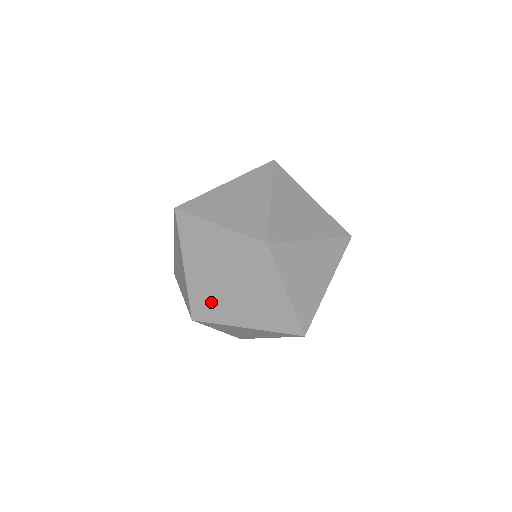
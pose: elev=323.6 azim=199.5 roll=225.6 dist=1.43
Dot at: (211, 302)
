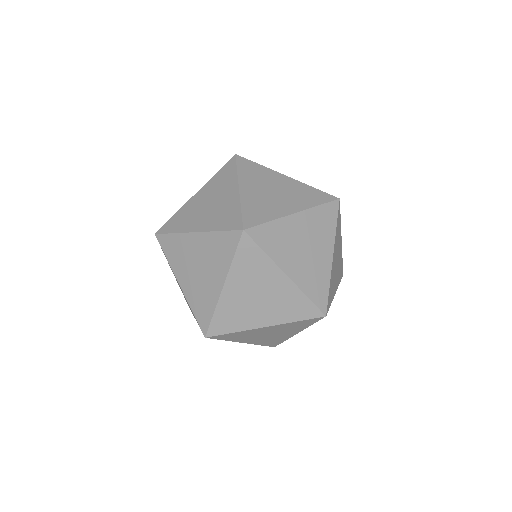
Dot at: (272, 222)
